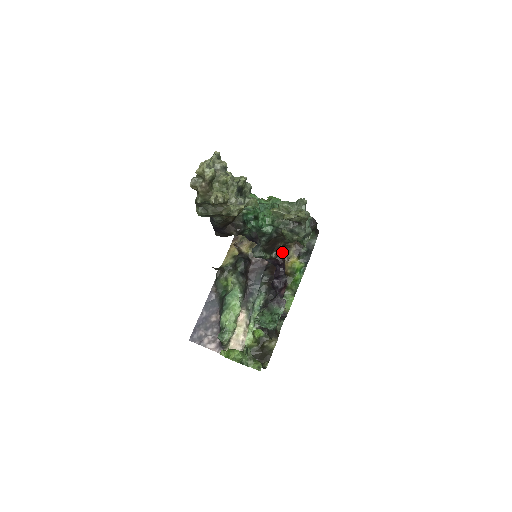
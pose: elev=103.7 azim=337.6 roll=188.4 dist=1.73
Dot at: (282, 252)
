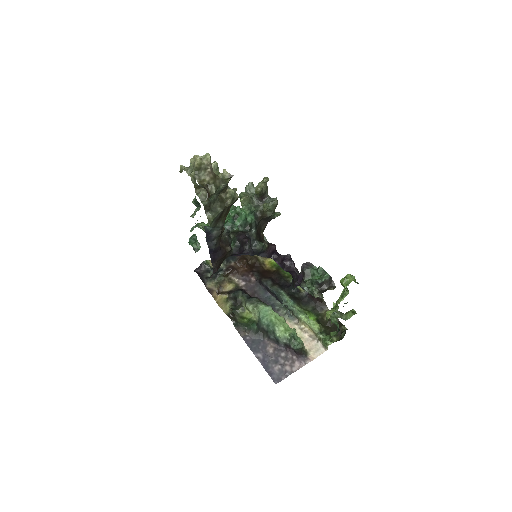
Dot at: occluded
